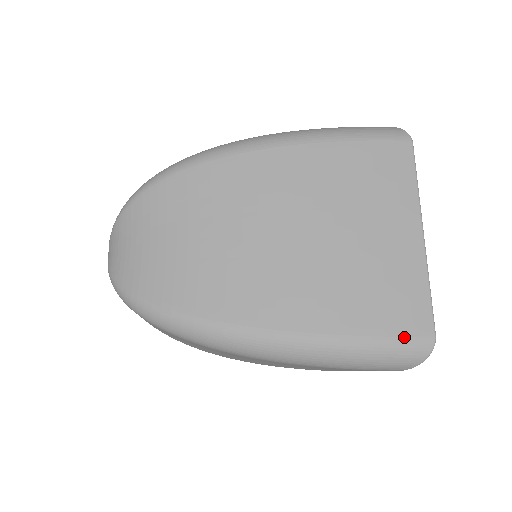
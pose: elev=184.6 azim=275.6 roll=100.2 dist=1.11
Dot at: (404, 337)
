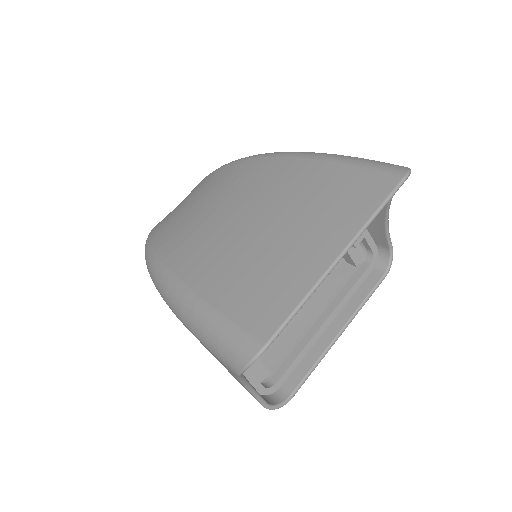
Dot at: (241, 328)
